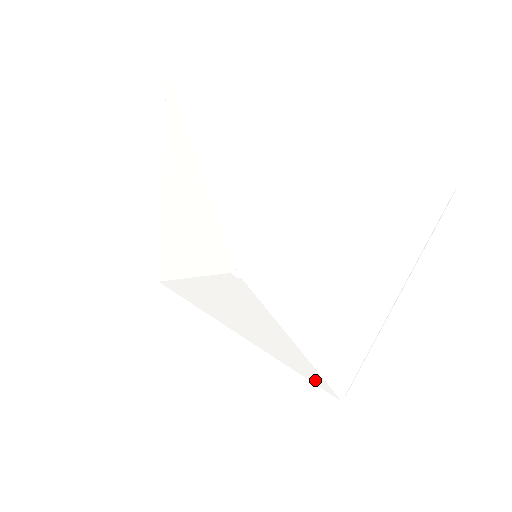
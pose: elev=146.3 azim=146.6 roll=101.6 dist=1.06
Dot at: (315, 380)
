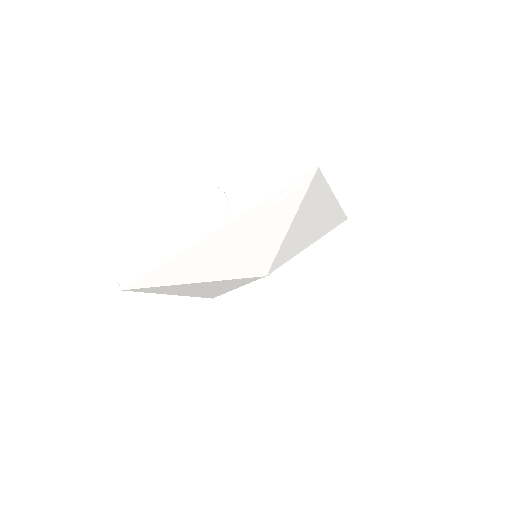
Dot at: occluded
